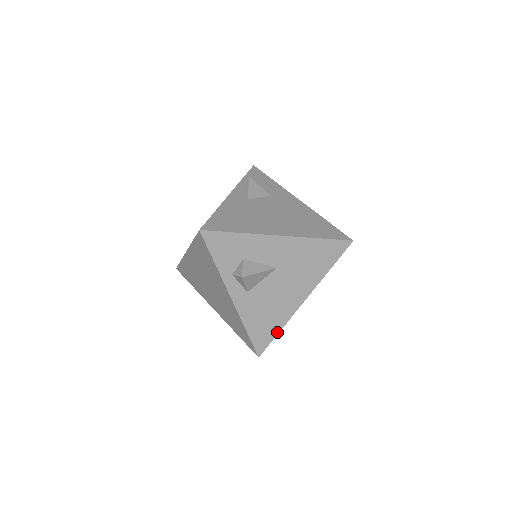
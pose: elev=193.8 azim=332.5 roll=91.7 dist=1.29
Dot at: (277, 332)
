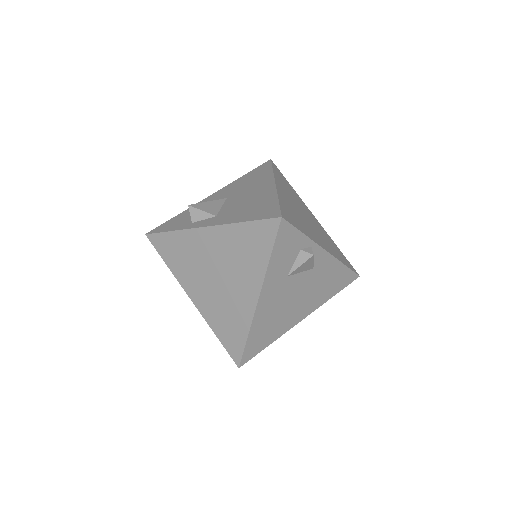
Dot at: (276, 202)
